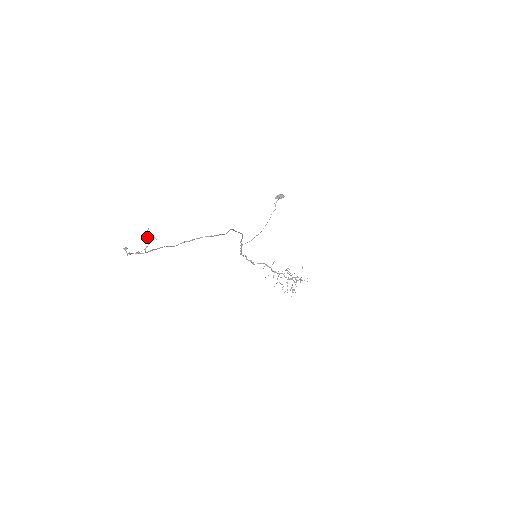
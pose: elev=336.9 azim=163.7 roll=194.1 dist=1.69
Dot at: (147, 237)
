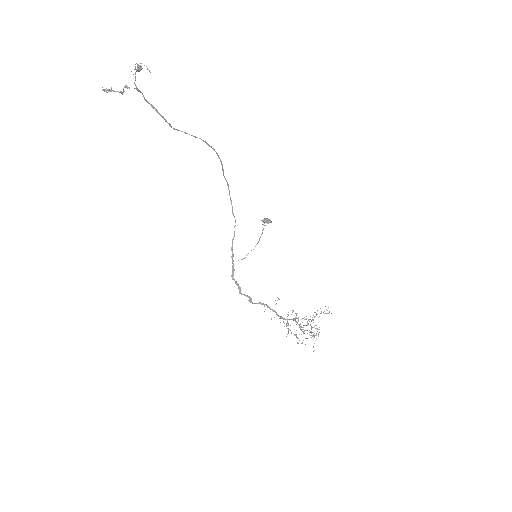
Dot at: occluded
